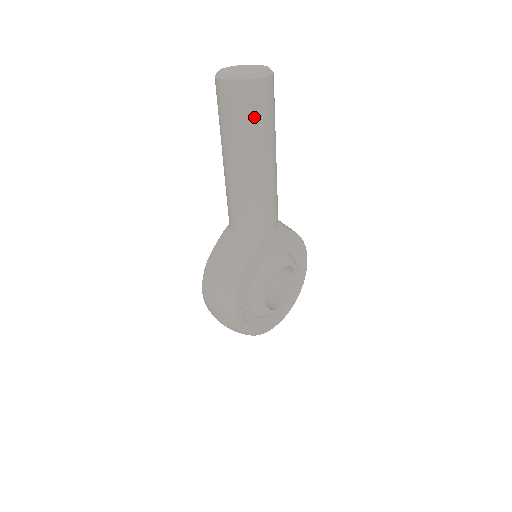
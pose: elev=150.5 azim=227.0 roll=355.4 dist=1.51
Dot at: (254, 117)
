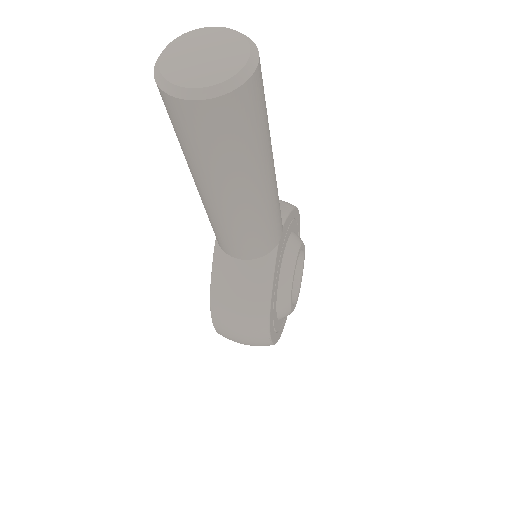
Dot at: (251, 134)
